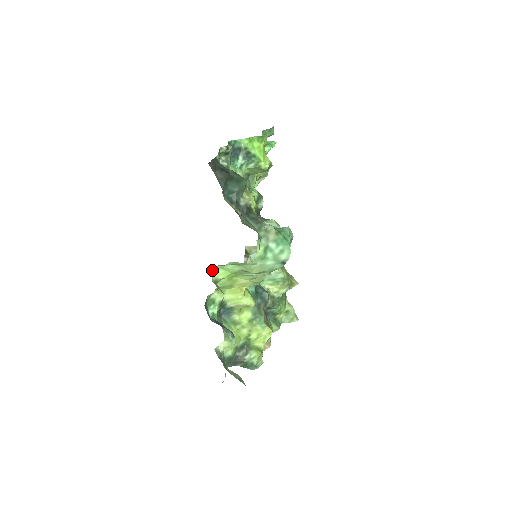
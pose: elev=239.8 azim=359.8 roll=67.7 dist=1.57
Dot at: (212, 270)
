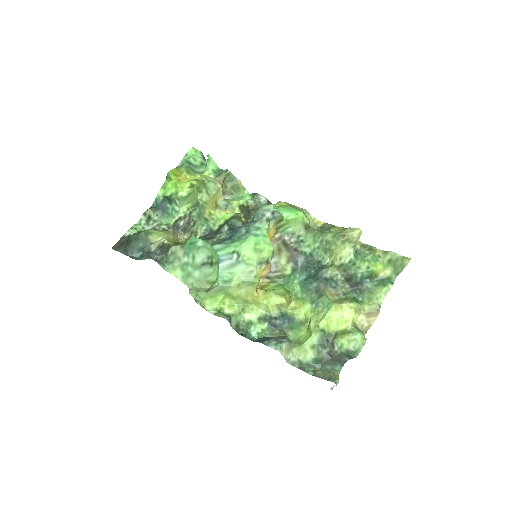
Dot at: (203, 306)
